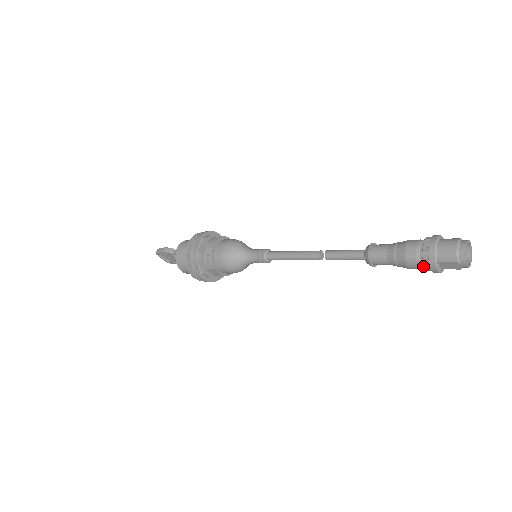
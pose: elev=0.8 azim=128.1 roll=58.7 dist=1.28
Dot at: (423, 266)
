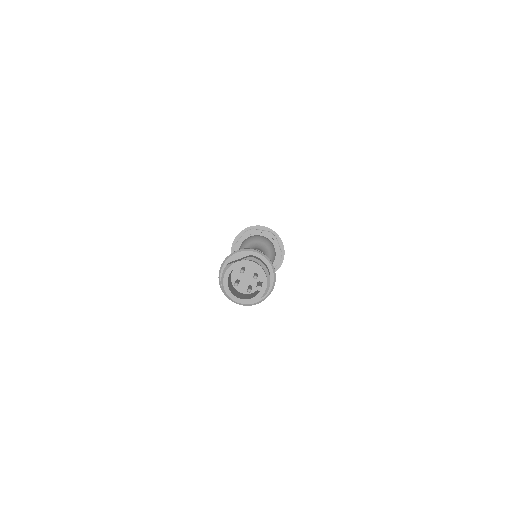
Dot at: occluded
